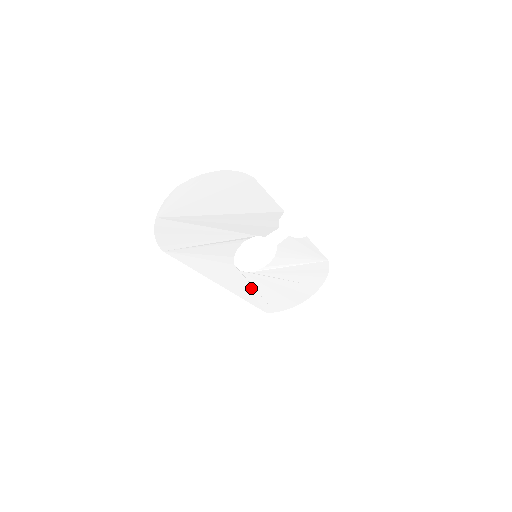
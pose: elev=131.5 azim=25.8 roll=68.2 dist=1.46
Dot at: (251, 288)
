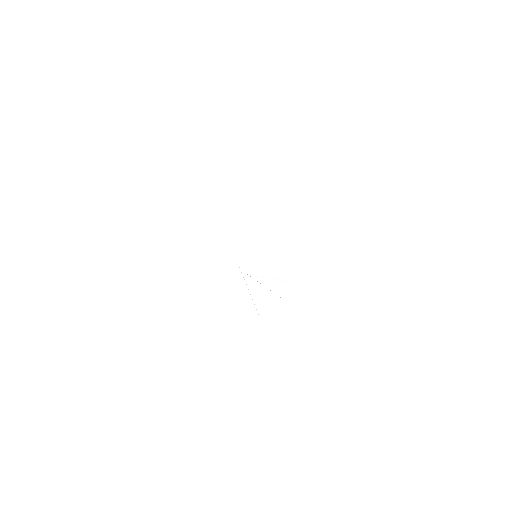
Dot at: (248, 295)
